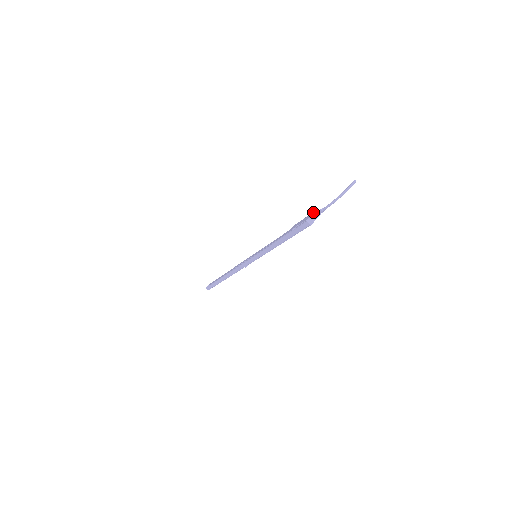
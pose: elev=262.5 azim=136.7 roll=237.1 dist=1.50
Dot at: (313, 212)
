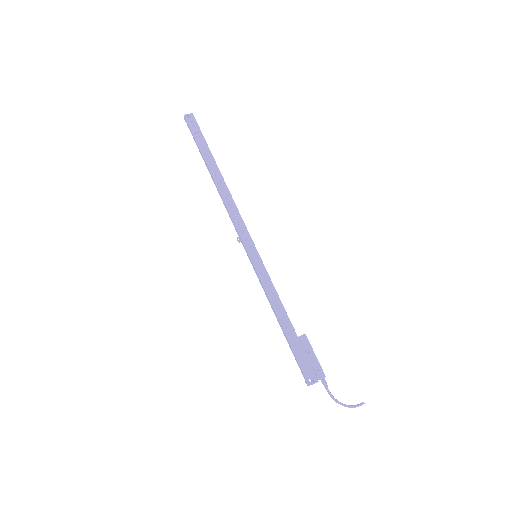
Dot at: (322, 373)
